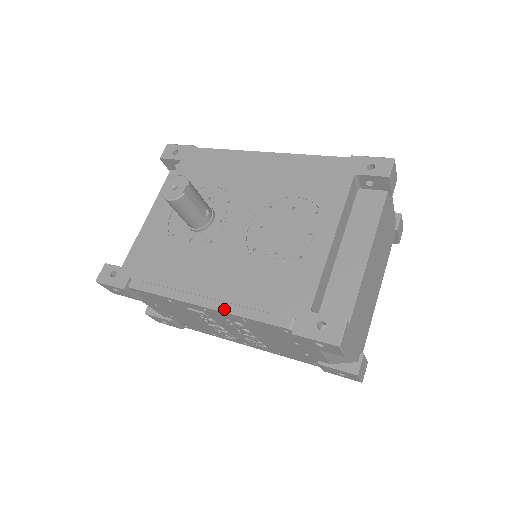
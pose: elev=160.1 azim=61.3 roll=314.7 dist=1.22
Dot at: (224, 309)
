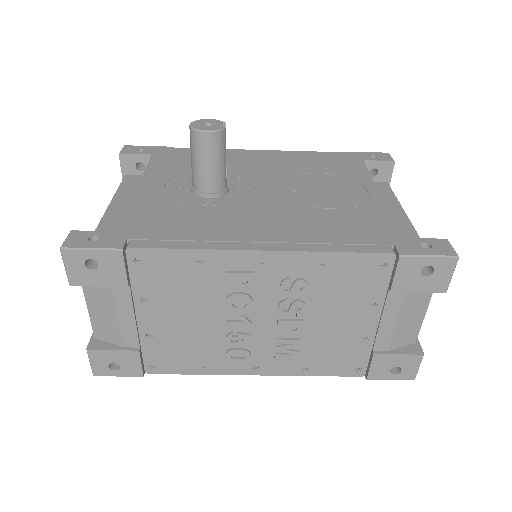
Dot at: (298, 248)
